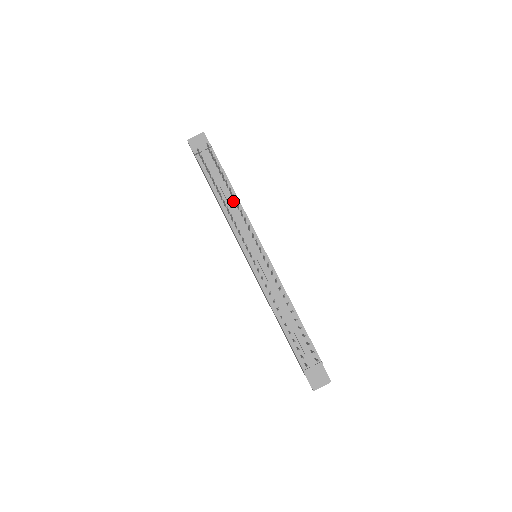
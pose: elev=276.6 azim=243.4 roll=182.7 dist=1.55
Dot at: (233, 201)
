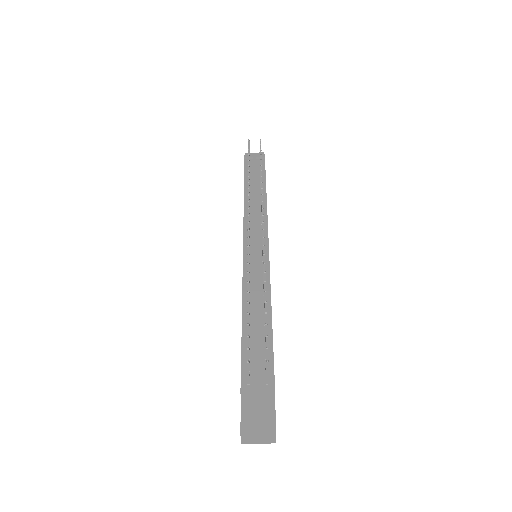
Dot at: (260, 198)
